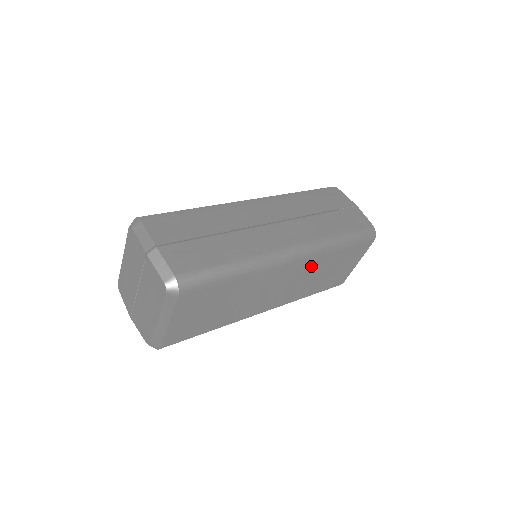
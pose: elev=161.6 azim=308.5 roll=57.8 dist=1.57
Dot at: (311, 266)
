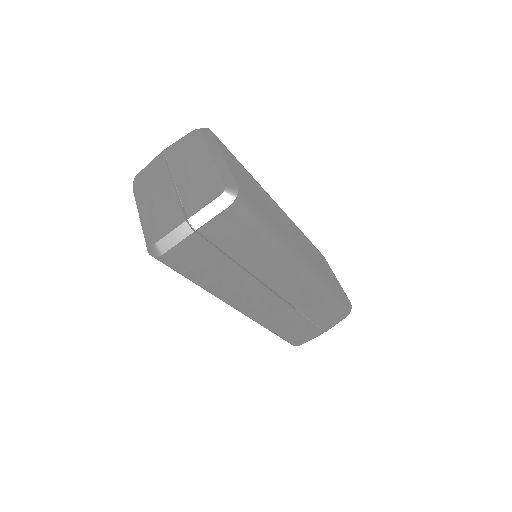
Dot at: (297, 230)
